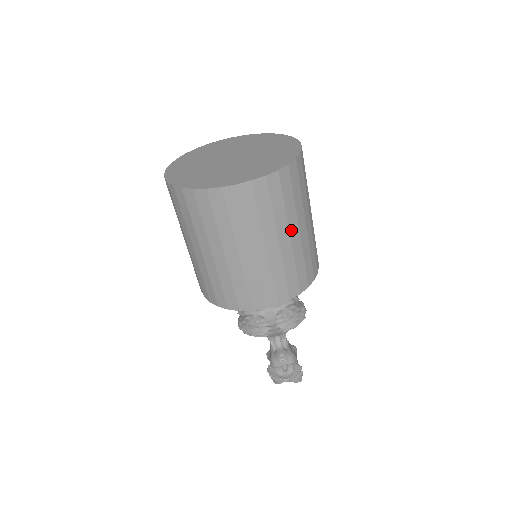
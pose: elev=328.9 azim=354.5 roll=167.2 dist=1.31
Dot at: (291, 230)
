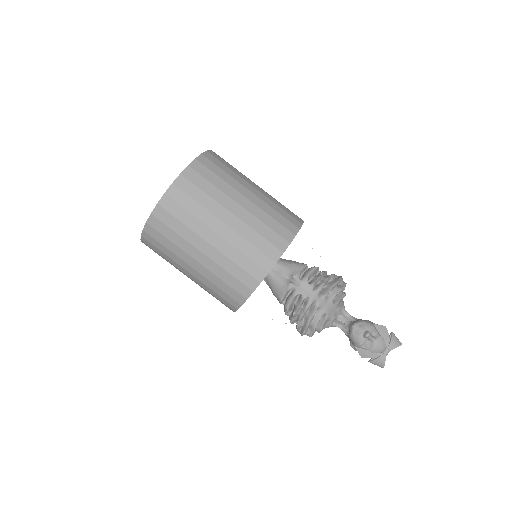
Dot at: (242, 193)
